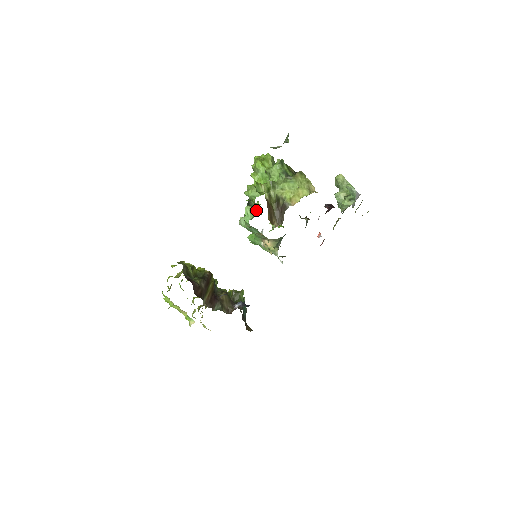
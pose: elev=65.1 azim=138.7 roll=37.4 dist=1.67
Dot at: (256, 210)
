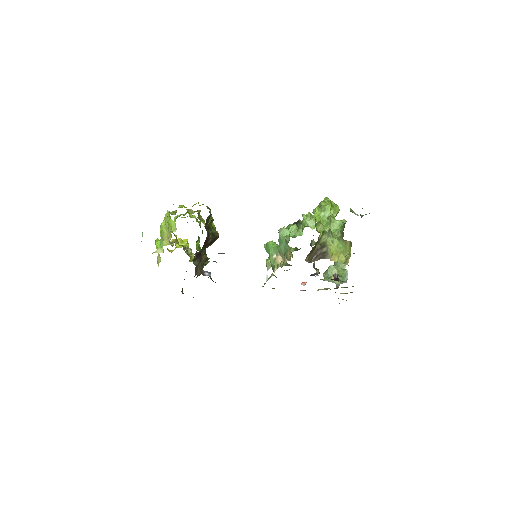
Dot at: (299, 234)
